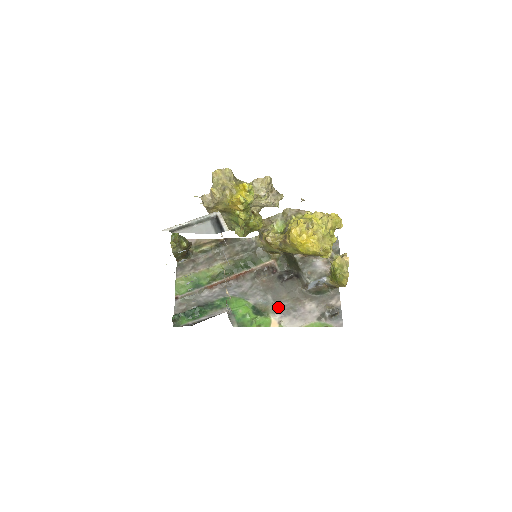
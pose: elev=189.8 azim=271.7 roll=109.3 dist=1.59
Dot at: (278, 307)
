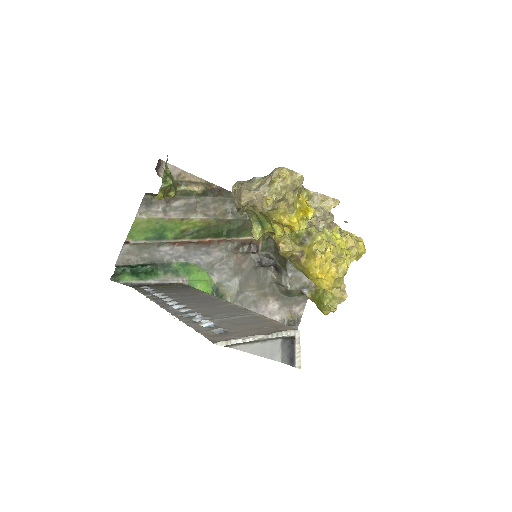
Dot at: (241, 296)
